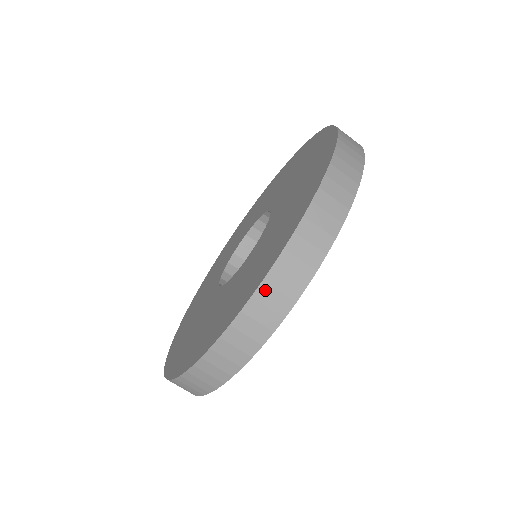
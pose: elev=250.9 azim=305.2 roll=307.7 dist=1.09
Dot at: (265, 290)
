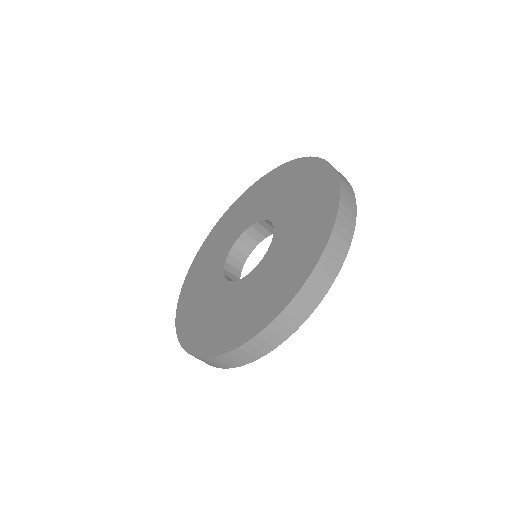
Dot at: (341, 216)
